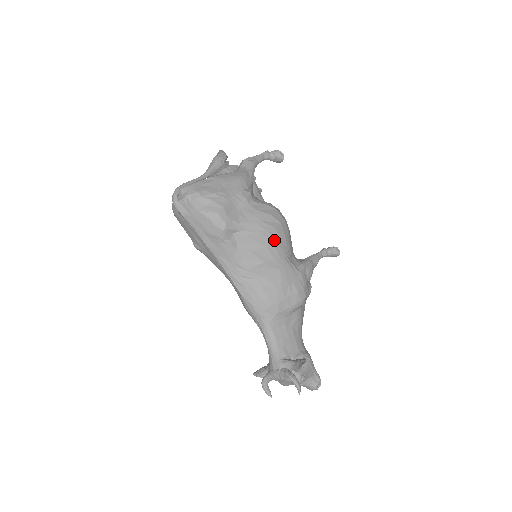
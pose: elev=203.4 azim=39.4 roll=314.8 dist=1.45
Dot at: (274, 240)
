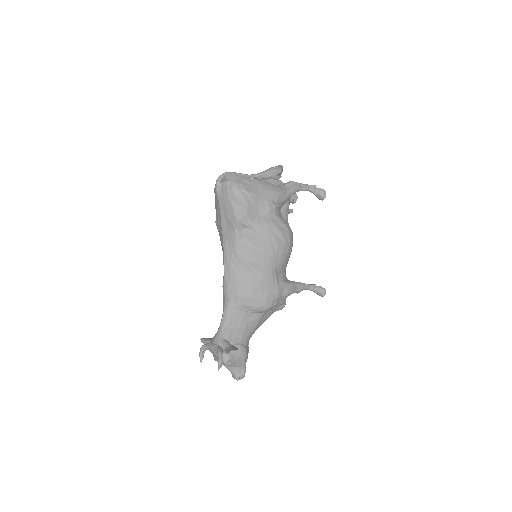
Dot at: (271, 251)
